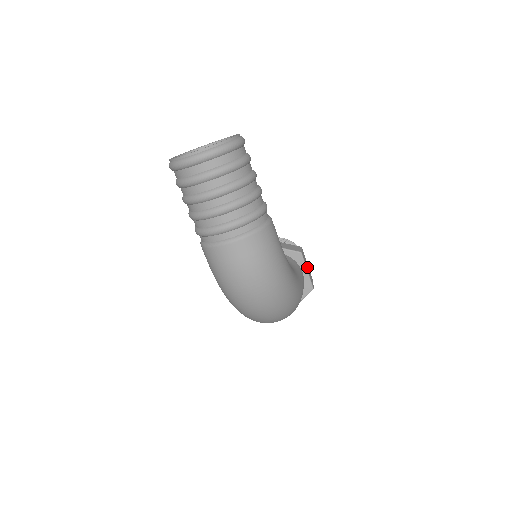
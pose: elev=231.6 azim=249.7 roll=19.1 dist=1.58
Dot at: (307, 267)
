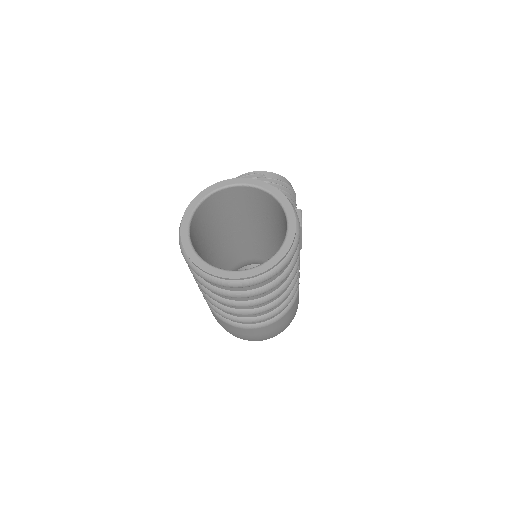
Dot at: occluded
